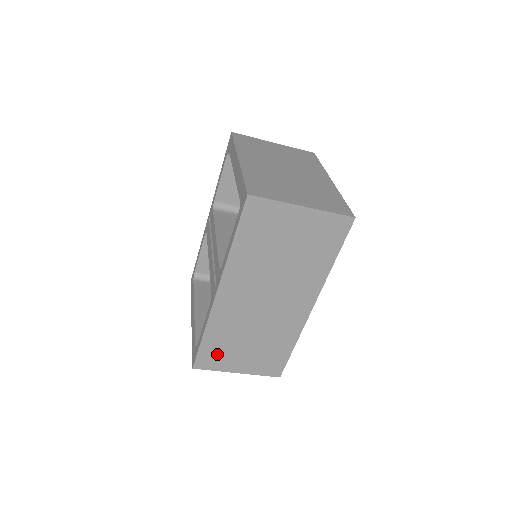
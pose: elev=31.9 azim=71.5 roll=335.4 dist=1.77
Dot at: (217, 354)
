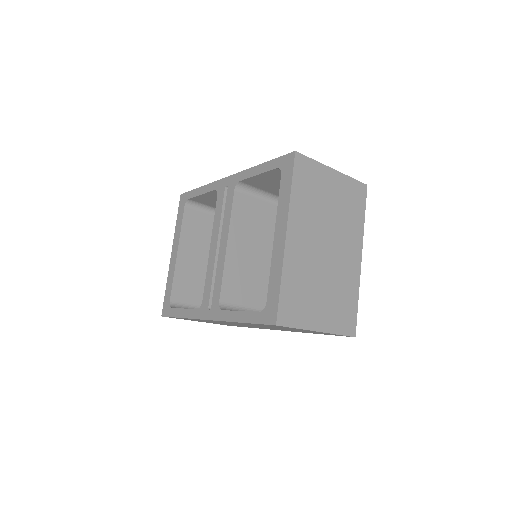
Dot at: (187, 319)
